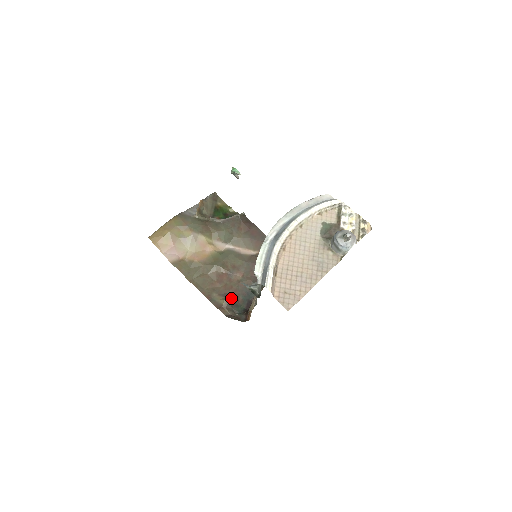
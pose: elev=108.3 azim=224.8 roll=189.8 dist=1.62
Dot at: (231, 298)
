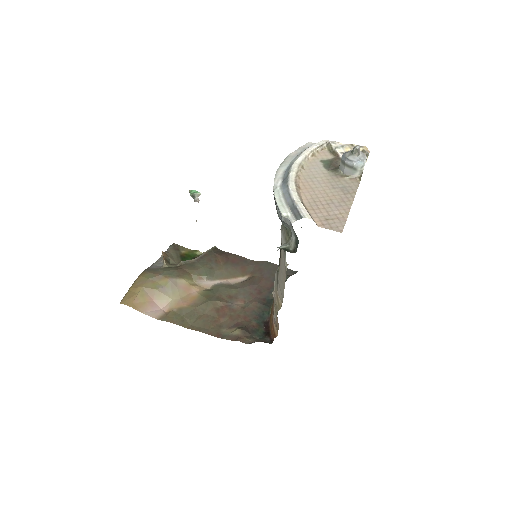
Dot at: (244, 326)
